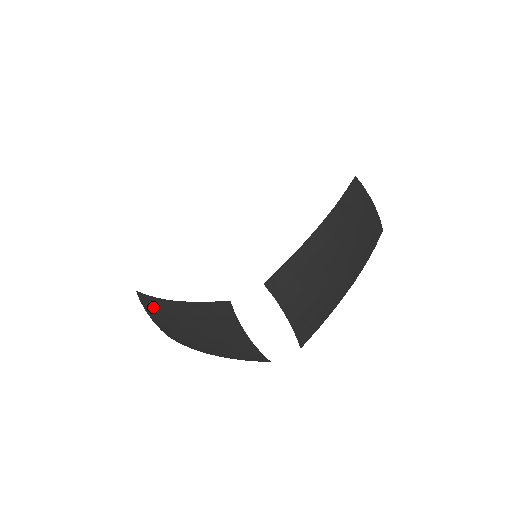
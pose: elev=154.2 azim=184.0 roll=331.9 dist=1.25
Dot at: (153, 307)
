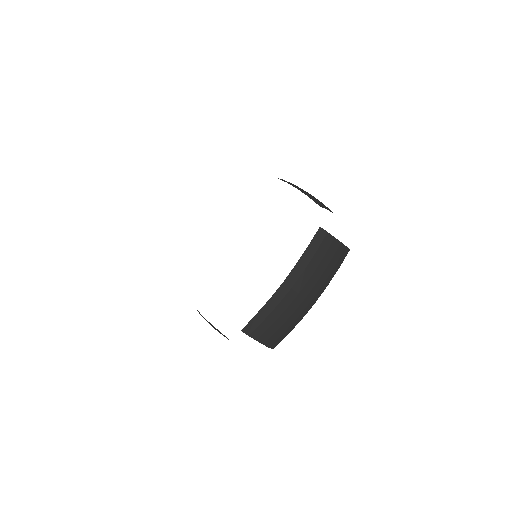
Dot at: (268, 315)
